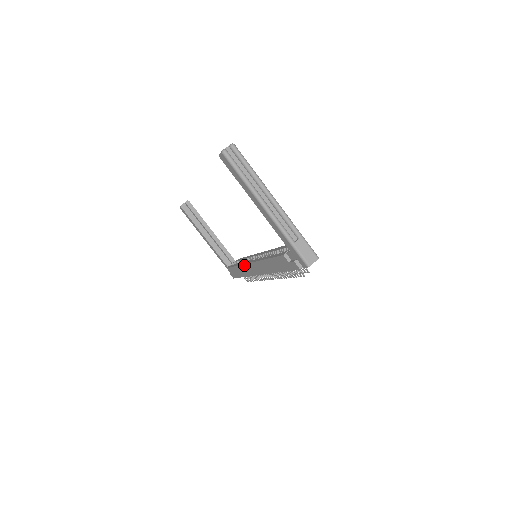
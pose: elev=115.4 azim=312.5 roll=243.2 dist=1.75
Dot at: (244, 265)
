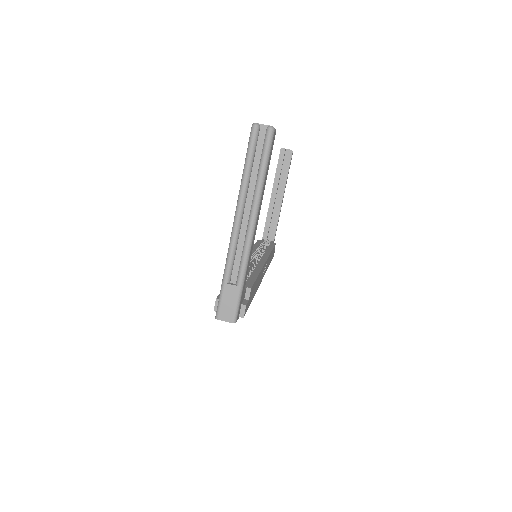
Dot at: occluded
